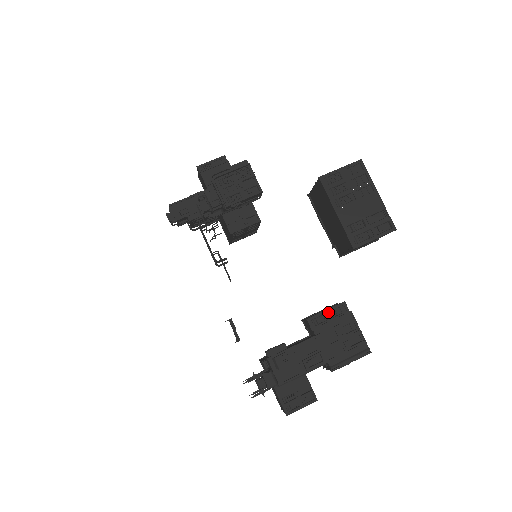
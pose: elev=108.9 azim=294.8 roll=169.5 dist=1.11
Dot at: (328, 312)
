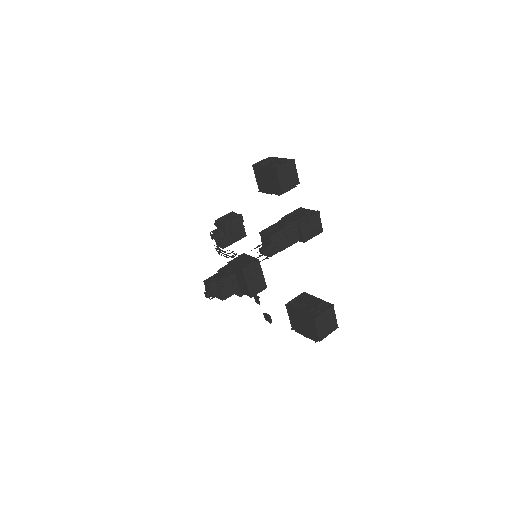
Dot at: occluded
